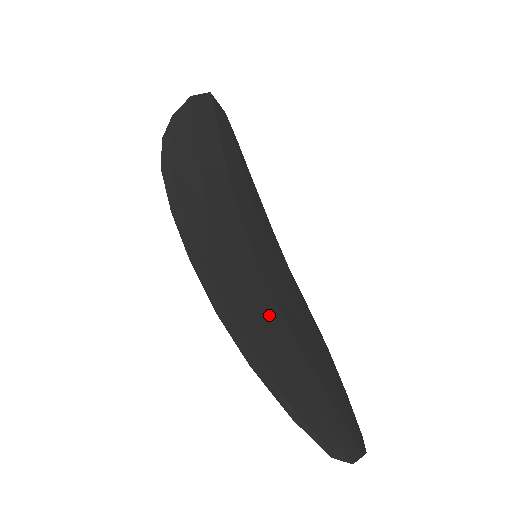
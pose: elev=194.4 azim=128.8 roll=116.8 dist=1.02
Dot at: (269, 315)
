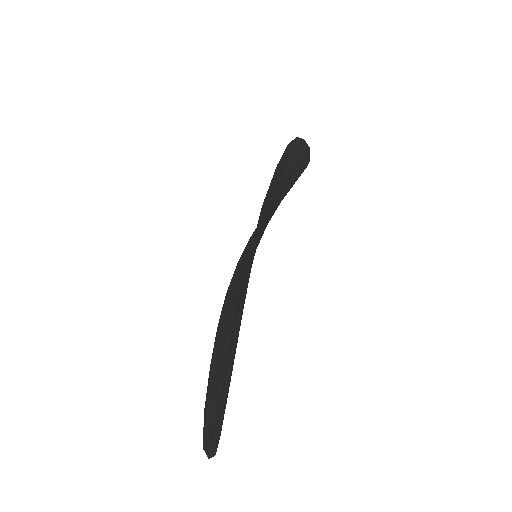
Dot at: occluded
